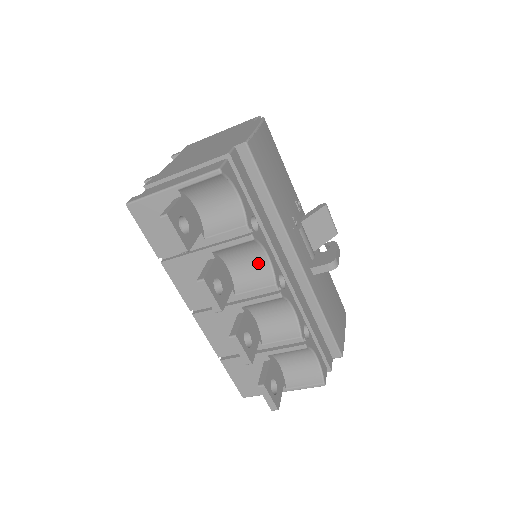
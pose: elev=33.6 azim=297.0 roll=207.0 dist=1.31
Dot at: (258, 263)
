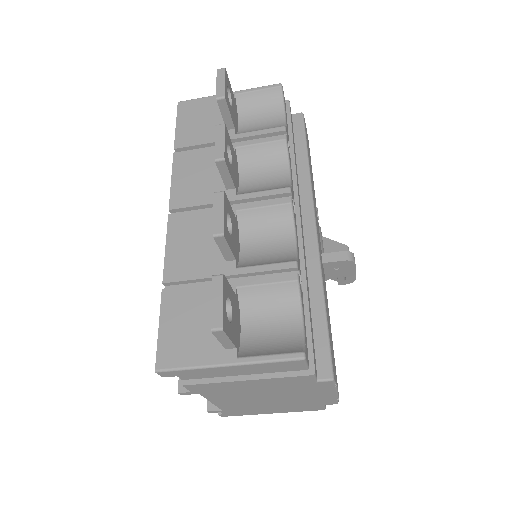
Dot at: (276, 178)
